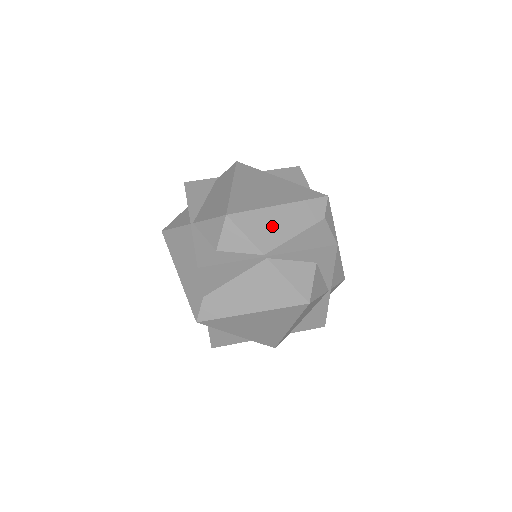
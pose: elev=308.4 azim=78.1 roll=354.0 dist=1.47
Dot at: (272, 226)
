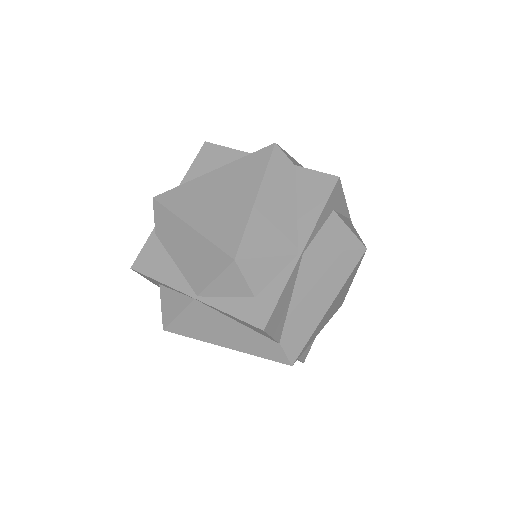
Dot at: (274, 223)
